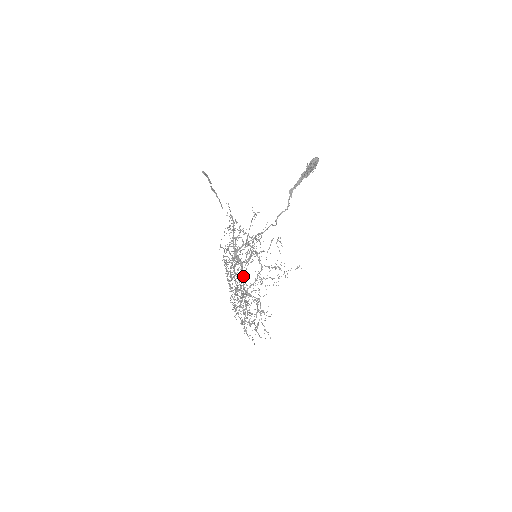
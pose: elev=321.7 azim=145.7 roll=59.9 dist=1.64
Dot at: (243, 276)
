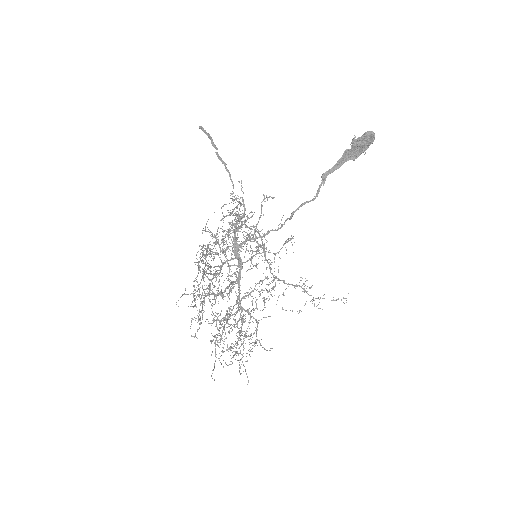
Dot at: occluded
